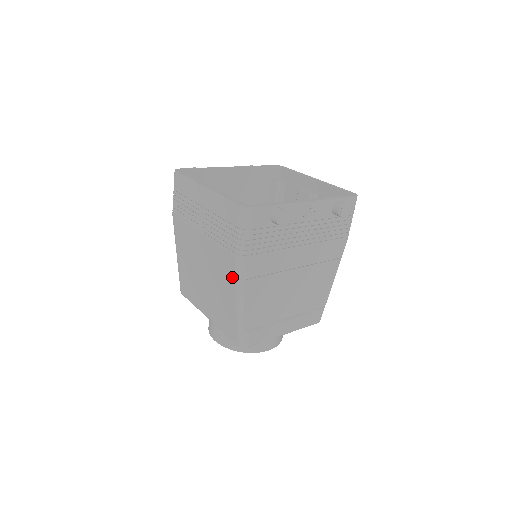
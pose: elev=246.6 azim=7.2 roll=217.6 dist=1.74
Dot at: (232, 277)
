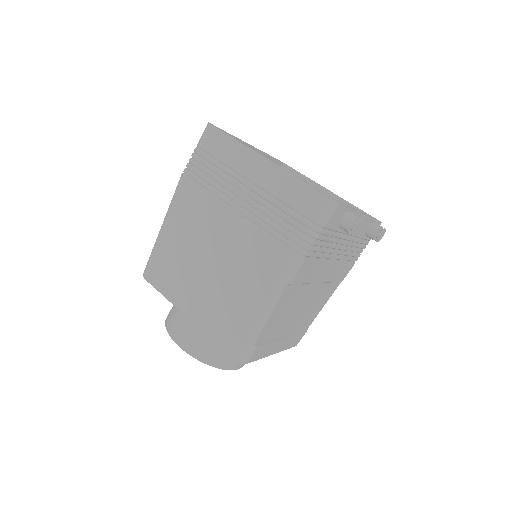
Dot at: (272, 277)
